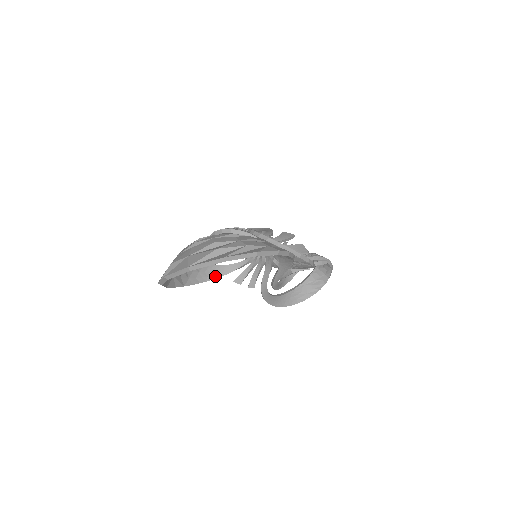
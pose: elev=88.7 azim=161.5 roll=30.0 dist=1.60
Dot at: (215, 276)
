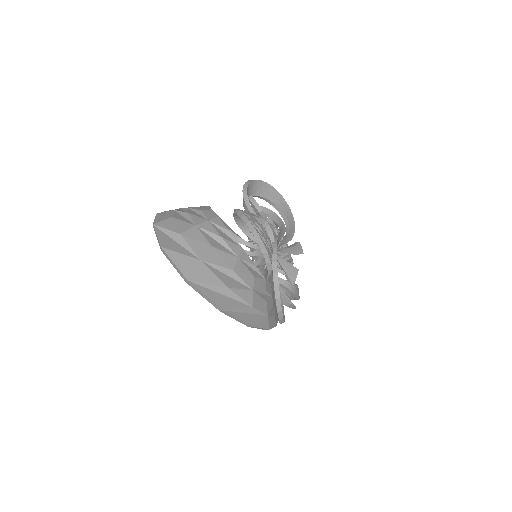
Dot at: occluded
